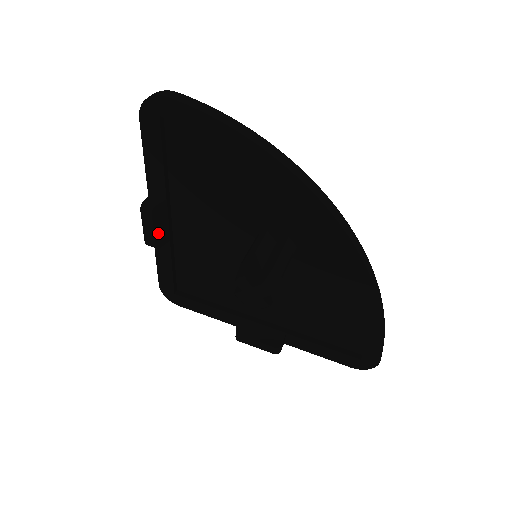
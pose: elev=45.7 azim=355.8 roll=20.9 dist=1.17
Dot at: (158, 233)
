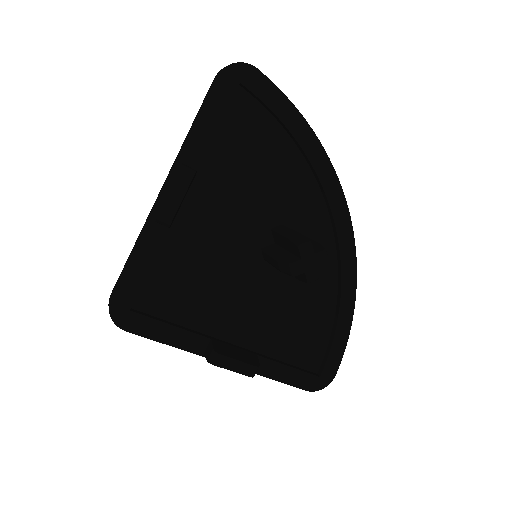
Dot at: (179, 207)
